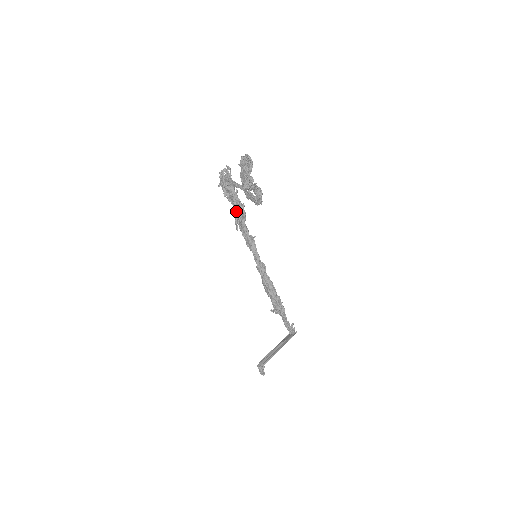
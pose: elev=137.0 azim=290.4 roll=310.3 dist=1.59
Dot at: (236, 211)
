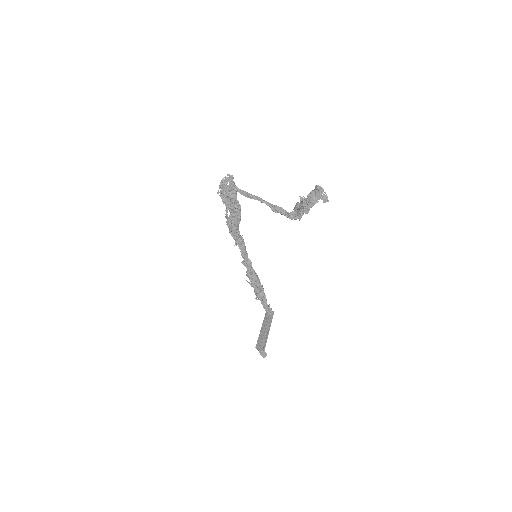
Dot at: (231, 215)
